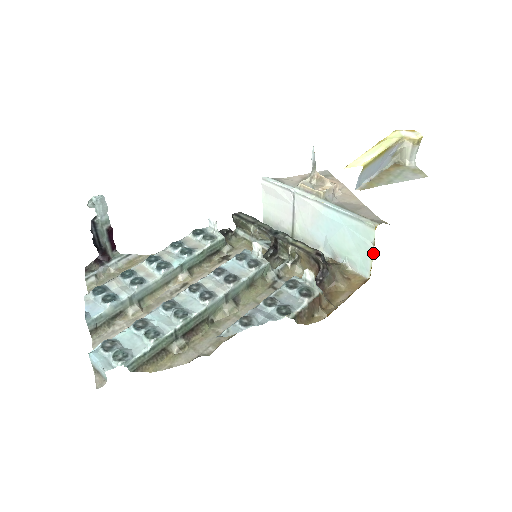
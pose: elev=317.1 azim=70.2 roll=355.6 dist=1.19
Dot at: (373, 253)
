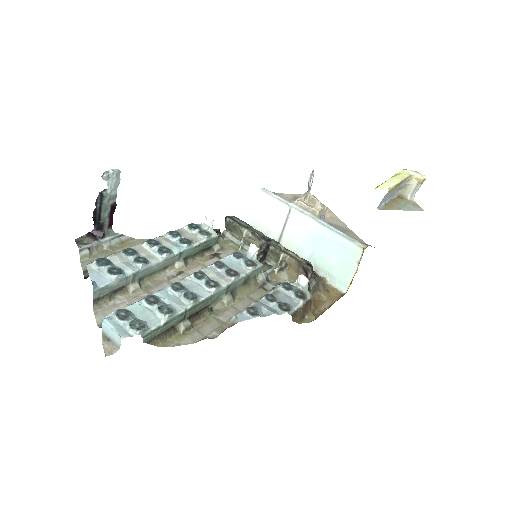
Dot at: (355, 271)
